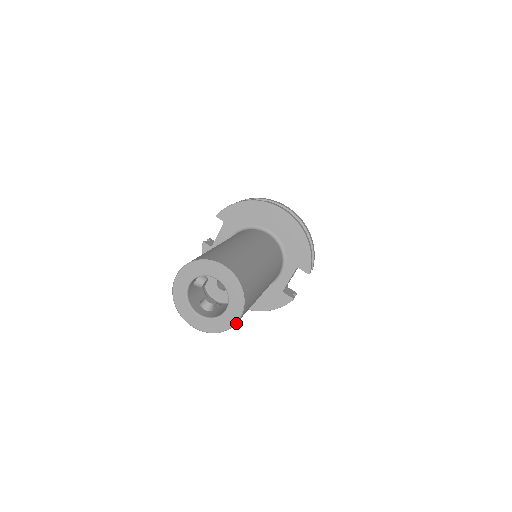
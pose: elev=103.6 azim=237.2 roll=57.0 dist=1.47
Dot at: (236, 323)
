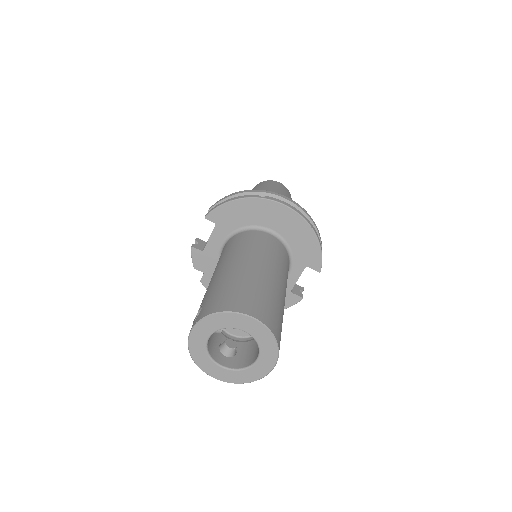
Dot at: (269, 372)
